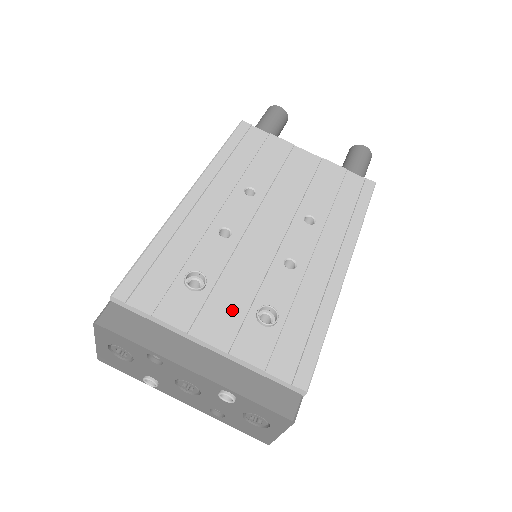
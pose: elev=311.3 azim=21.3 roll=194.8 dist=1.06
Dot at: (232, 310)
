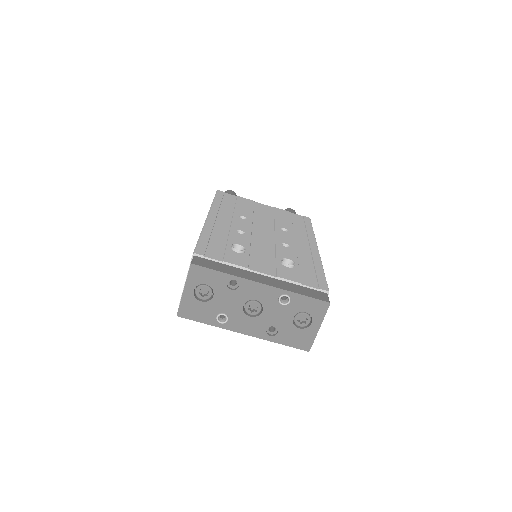
Dot at: (266, 261)
